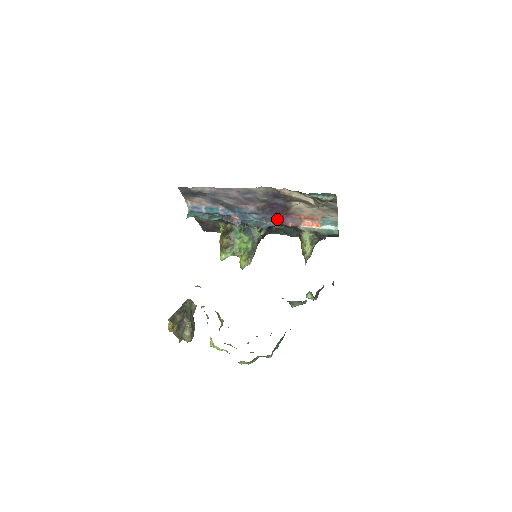
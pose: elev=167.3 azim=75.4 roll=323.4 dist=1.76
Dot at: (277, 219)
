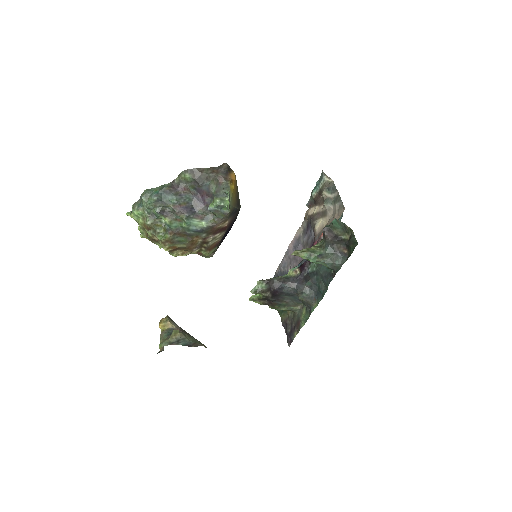
Dot at: occluded
